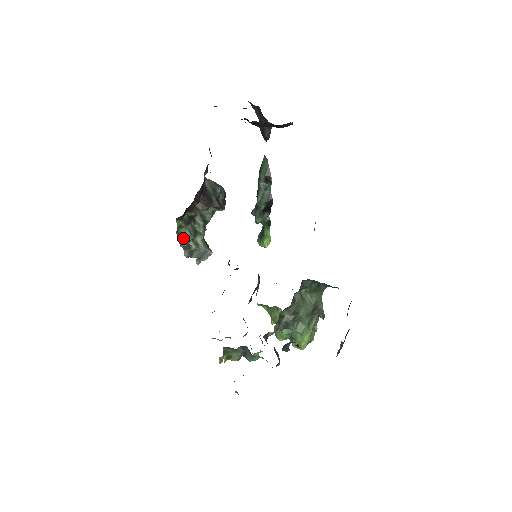
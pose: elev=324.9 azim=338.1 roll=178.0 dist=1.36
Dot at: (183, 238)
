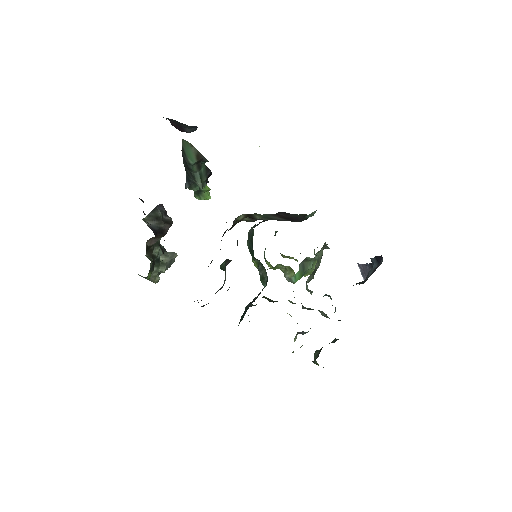
Dot at: (153, 277)
